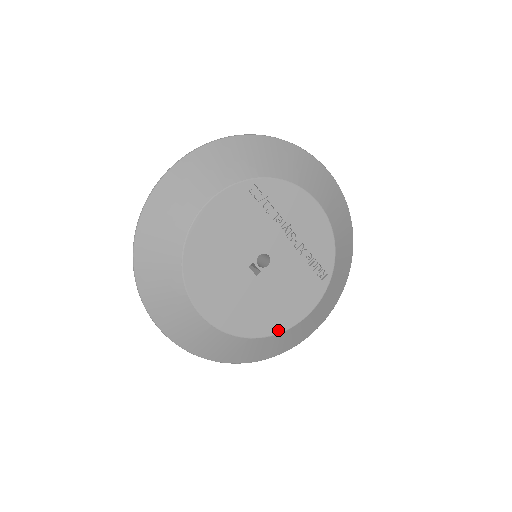
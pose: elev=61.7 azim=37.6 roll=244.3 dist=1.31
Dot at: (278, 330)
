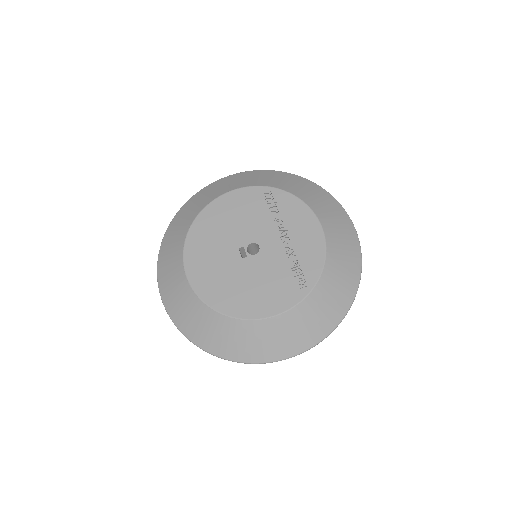
Dot at: (240, 315)
